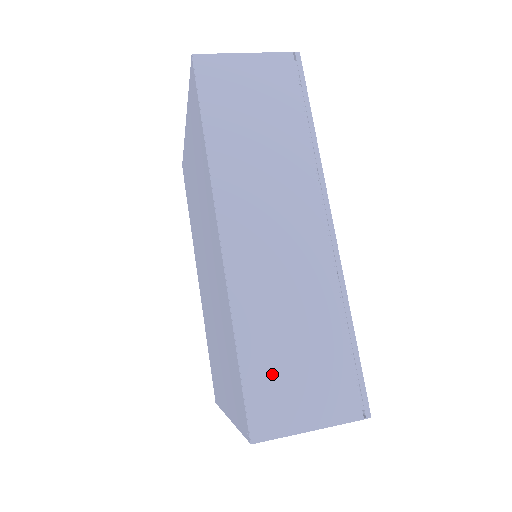
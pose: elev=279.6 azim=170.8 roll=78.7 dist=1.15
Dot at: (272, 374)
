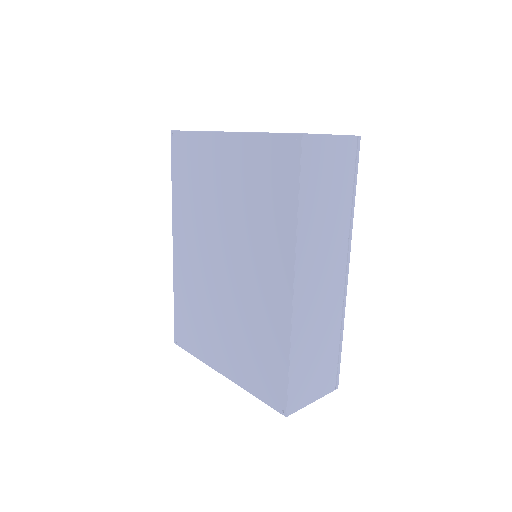
Dot at: (303, 375)
